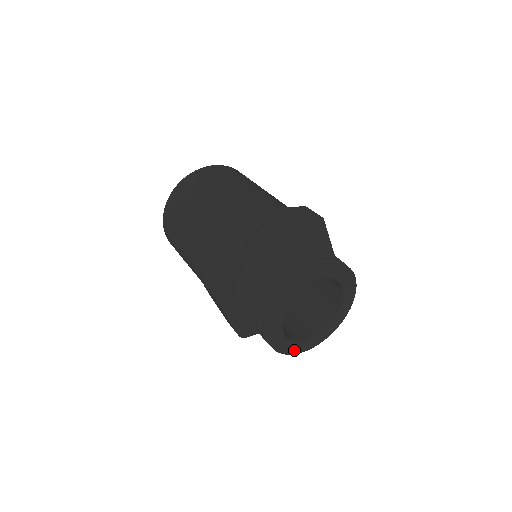
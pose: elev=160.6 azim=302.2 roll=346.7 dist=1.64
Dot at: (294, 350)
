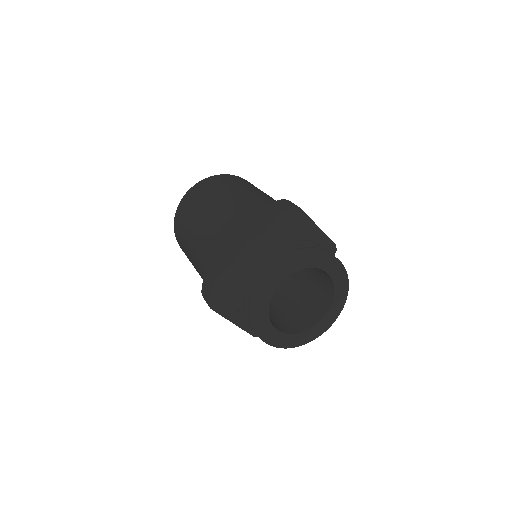
Dot at: (298, 342)
